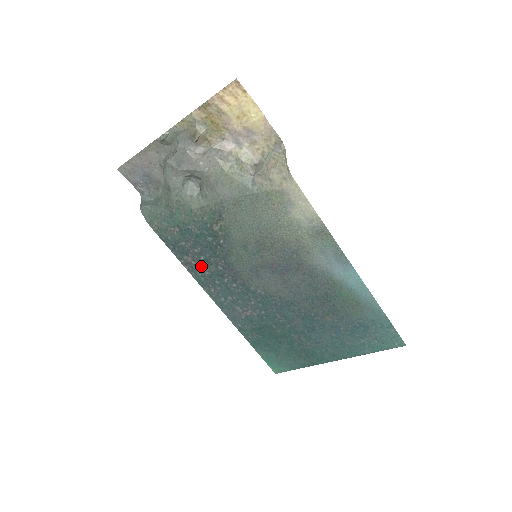
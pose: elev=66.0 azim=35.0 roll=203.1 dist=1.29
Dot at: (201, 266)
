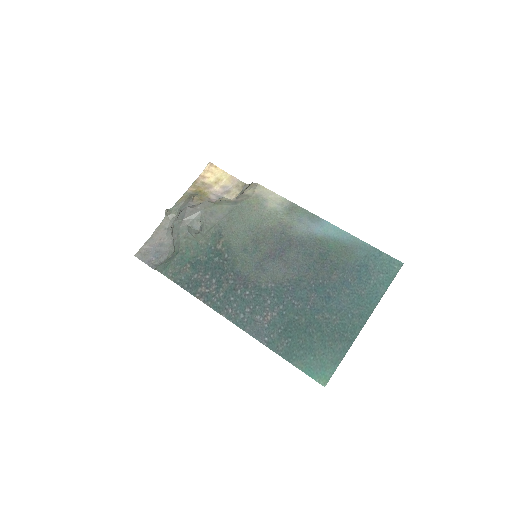
Dot at: (214, 290)
